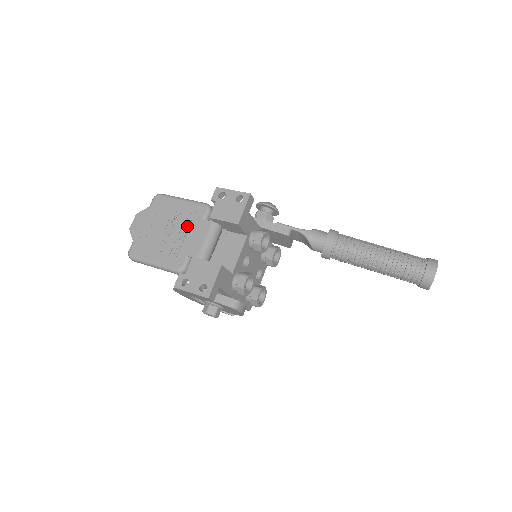
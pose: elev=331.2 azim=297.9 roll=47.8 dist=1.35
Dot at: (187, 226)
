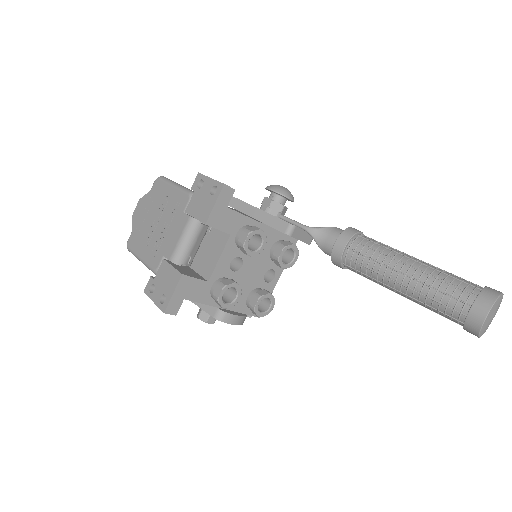
Dot at: (170, 219)
